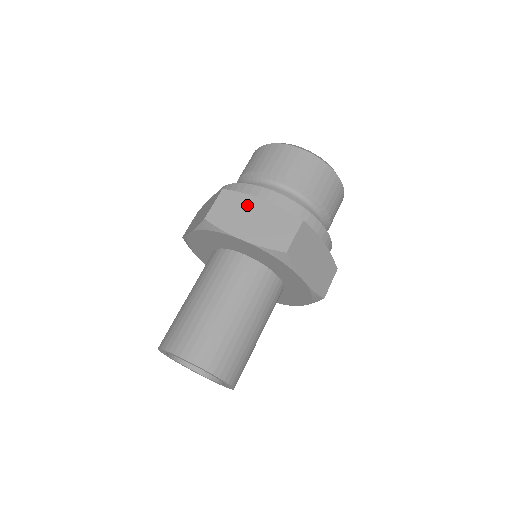
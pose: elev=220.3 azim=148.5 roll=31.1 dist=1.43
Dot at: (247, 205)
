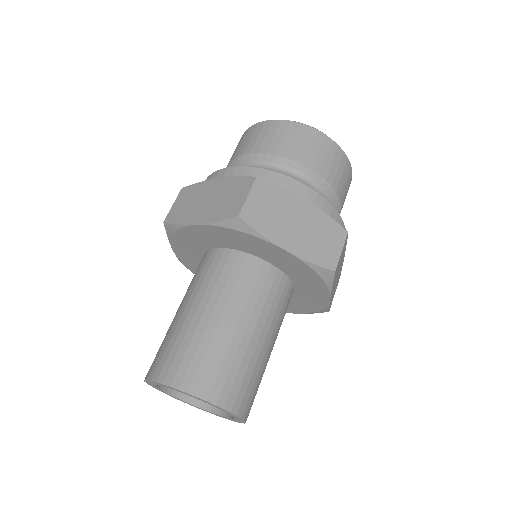
Dot at: (202, 191)
